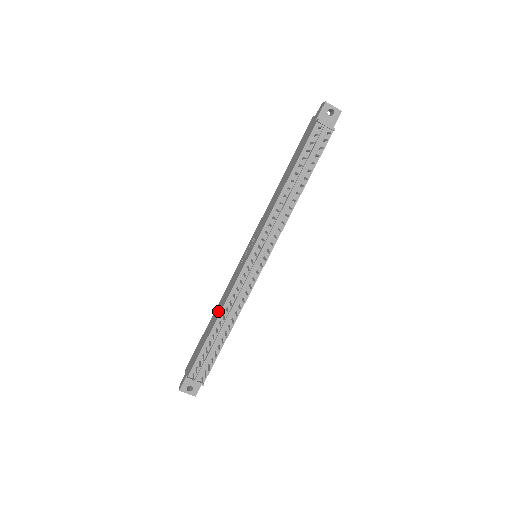
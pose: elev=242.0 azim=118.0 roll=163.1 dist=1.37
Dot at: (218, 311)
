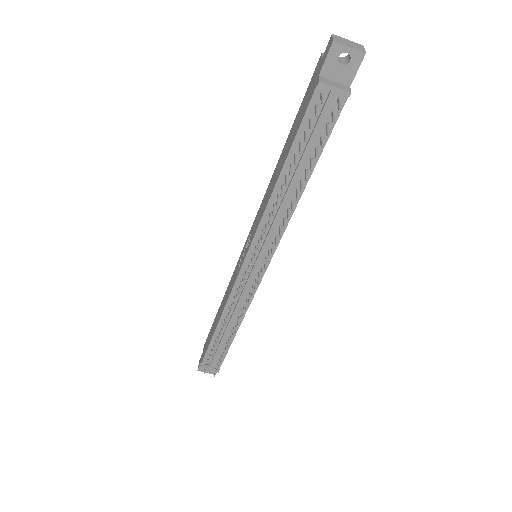
Dot at: (221, 309)
